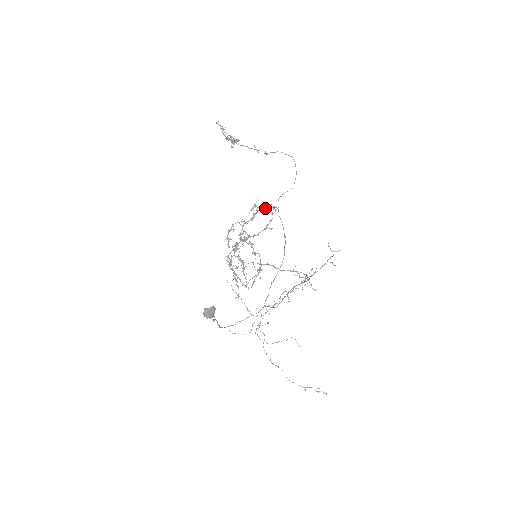
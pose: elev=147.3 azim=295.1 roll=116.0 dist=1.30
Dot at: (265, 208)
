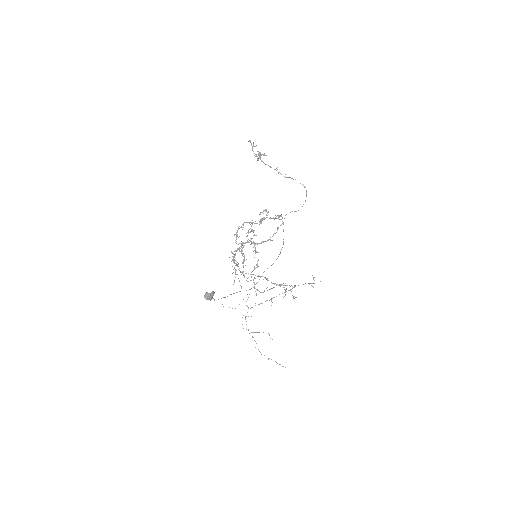
Dot at: (273, 218)
